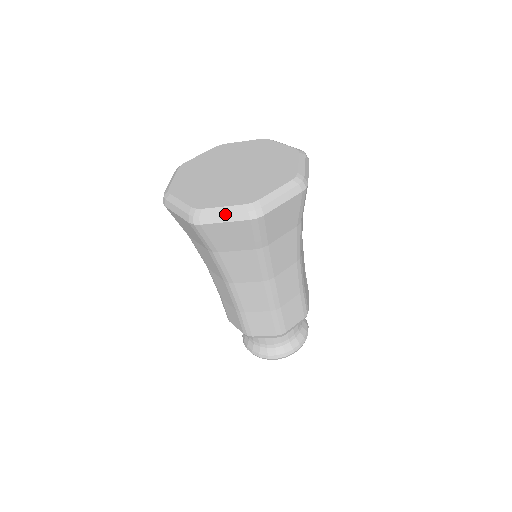
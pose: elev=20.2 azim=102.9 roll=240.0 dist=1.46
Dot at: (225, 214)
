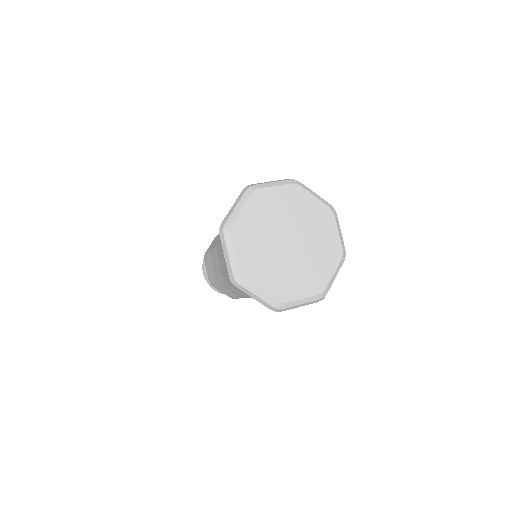
Dot at: (303, 304)
